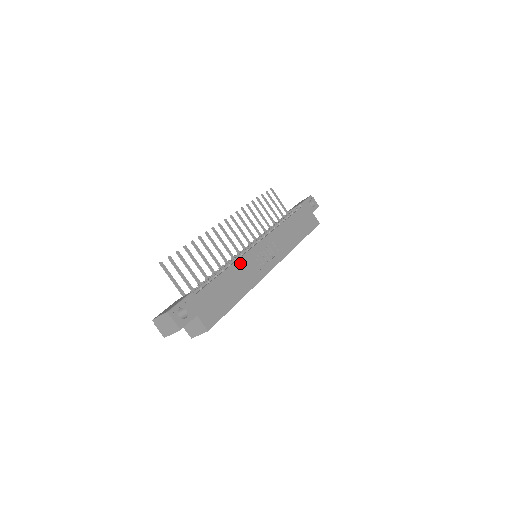
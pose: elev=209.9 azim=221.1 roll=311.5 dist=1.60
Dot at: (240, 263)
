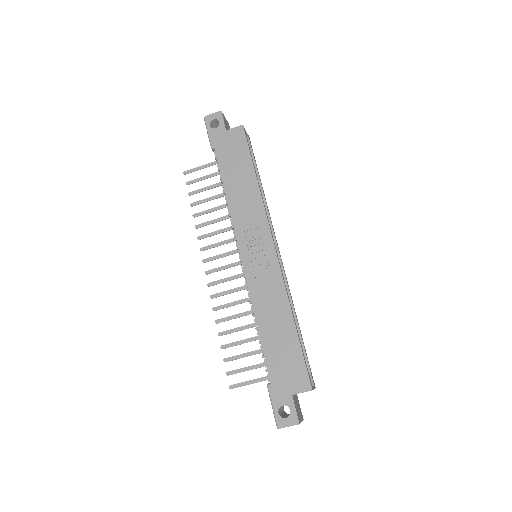
Dot at: (256, 300)
